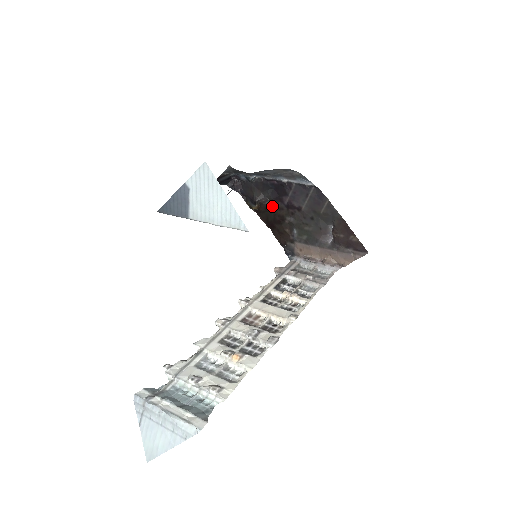
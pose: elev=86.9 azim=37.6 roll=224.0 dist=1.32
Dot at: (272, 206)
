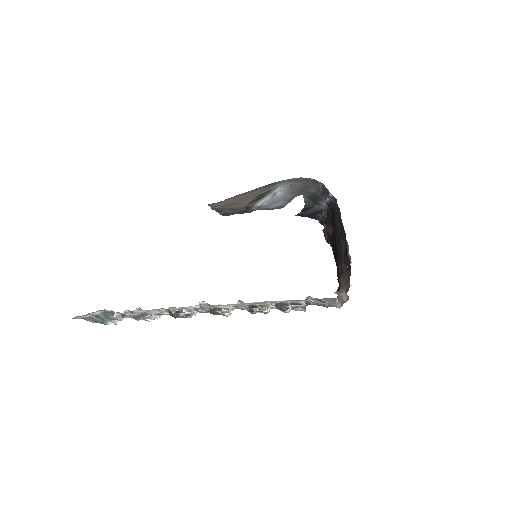
Dot at: (333, 235)
